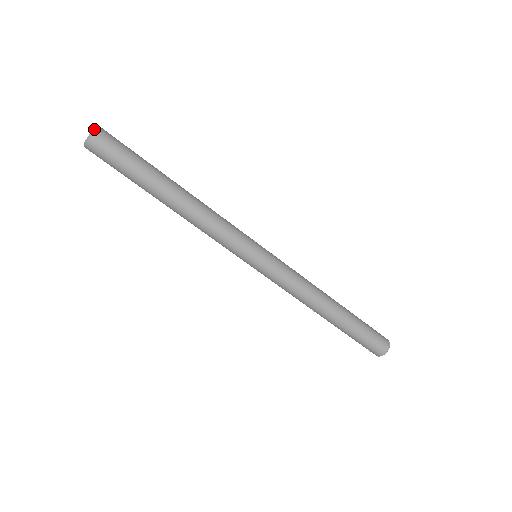
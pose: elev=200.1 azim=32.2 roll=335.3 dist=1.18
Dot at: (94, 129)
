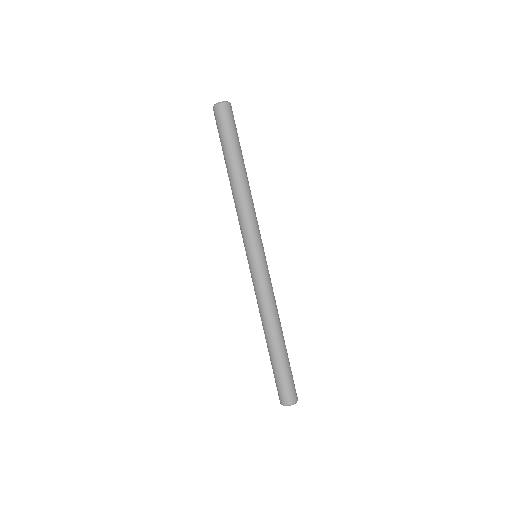
Dot at: occluded
